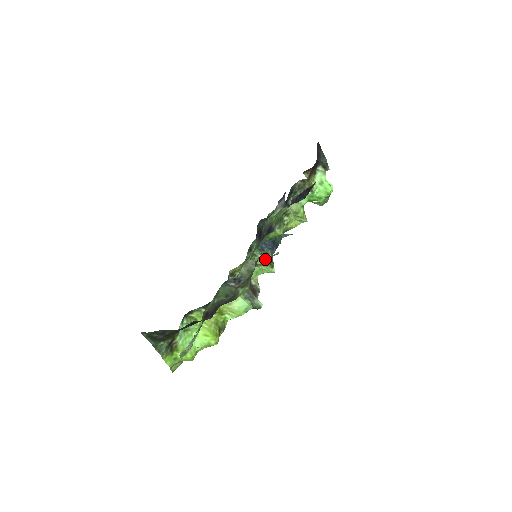
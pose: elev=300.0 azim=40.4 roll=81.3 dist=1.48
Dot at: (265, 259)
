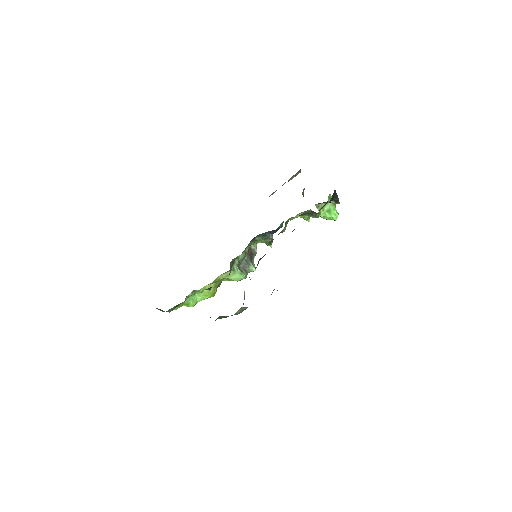
Dot at: (266, 240)
